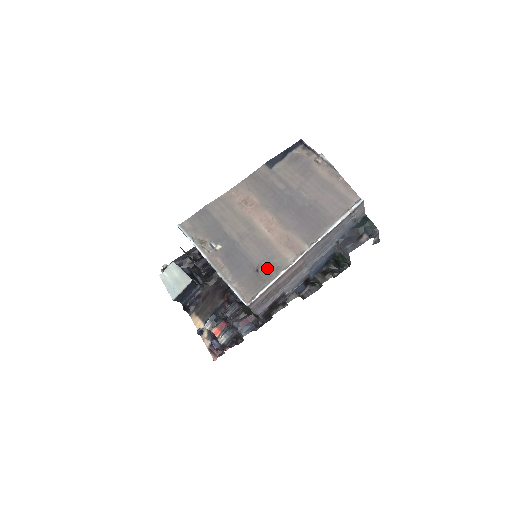
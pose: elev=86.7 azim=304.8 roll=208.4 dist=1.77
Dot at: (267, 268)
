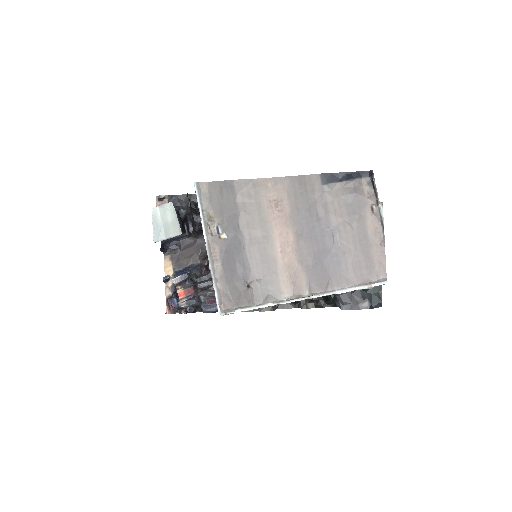
Dot at: (258, 290)
